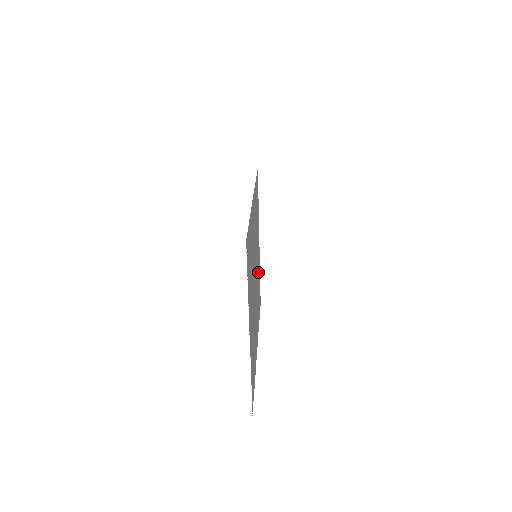
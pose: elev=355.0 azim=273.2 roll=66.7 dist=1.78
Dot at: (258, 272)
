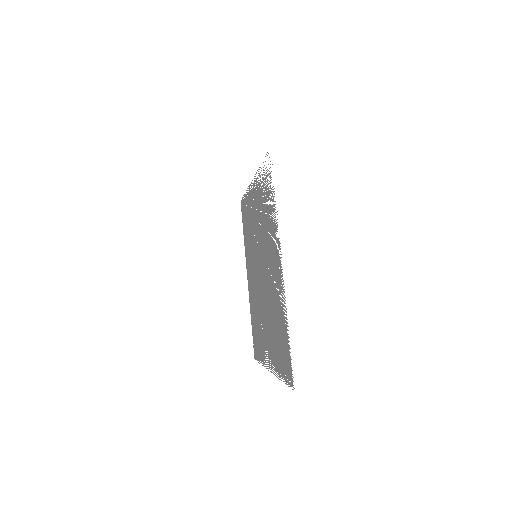
Dot at: (253, 299)
